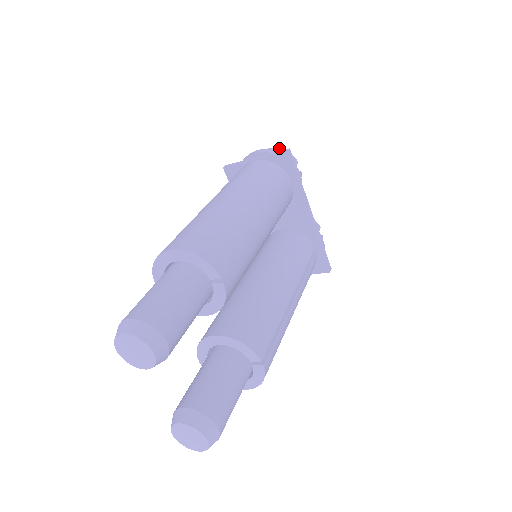
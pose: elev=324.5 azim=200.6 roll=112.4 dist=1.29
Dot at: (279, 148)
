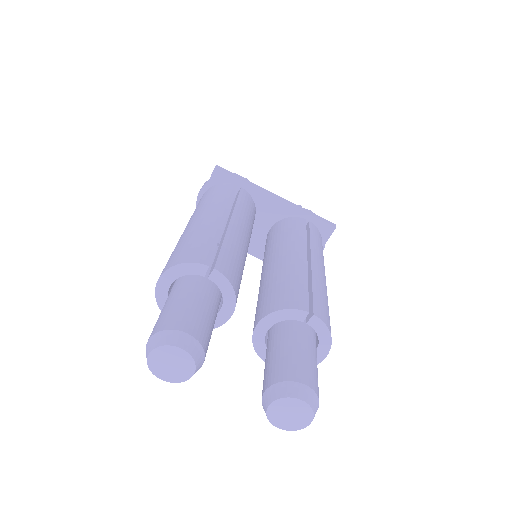
Dot at: occluded
